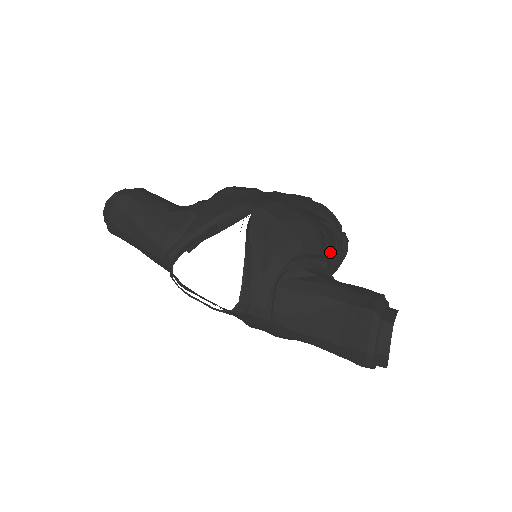
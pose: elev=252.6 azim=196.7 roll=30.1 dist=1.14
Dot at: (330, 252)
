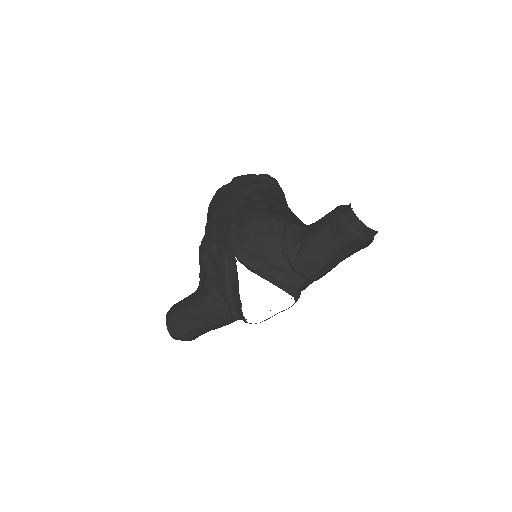
Dot at: (278, 205)
